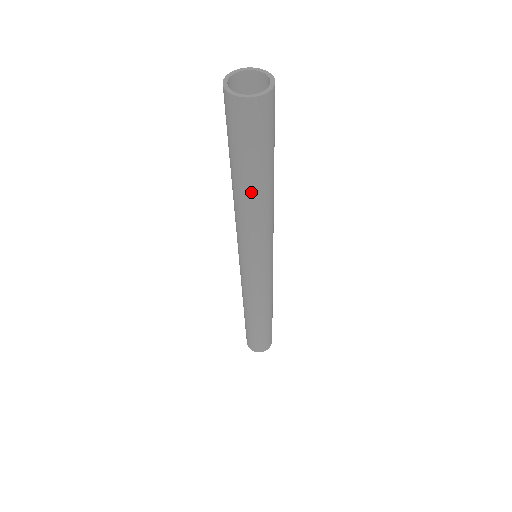
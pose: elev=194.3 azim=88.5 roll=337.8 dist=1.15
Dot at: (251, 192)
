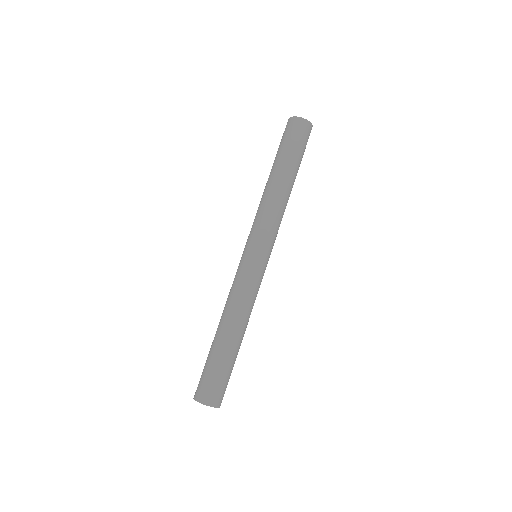
Dot at: (289, 179)
